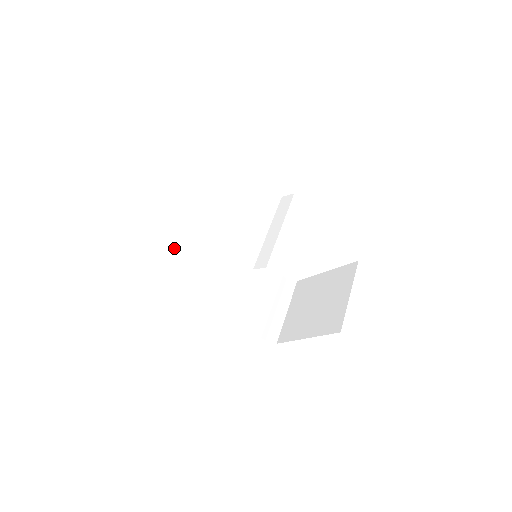
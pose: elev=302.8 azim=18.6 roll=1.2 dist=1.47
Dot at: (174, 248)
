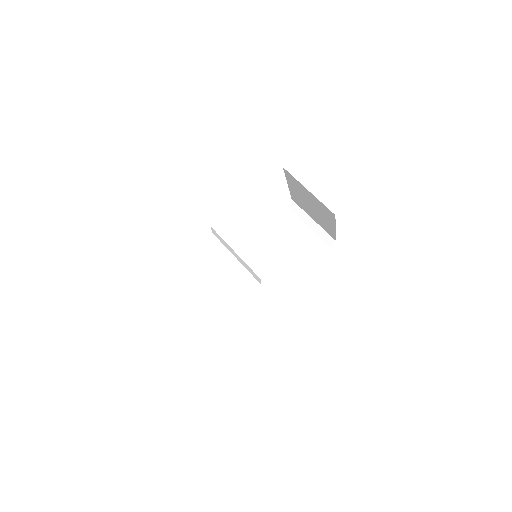
Dot at: (236, 310)
